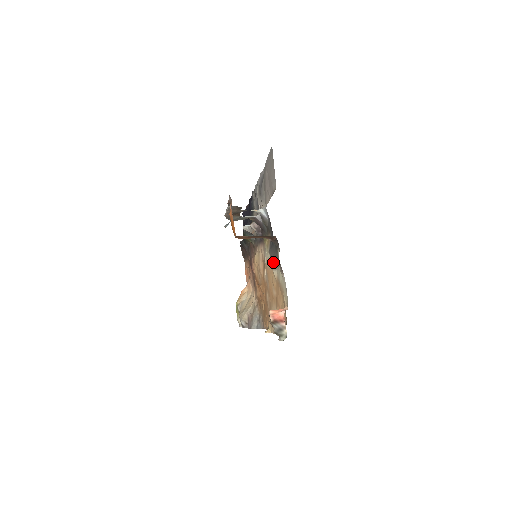
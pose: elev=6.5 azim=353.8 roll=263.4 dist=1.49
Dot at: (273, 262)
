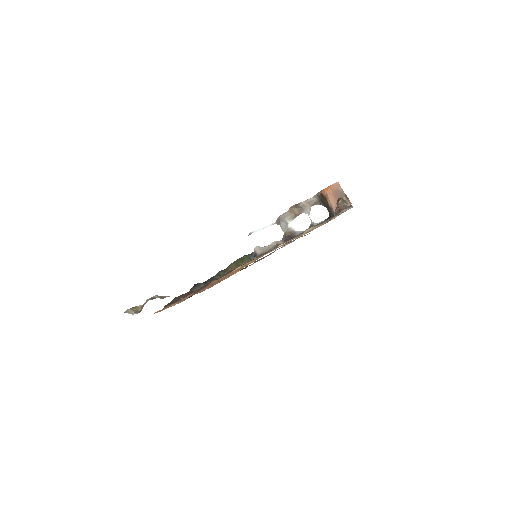
Dot at: (321, 223)
